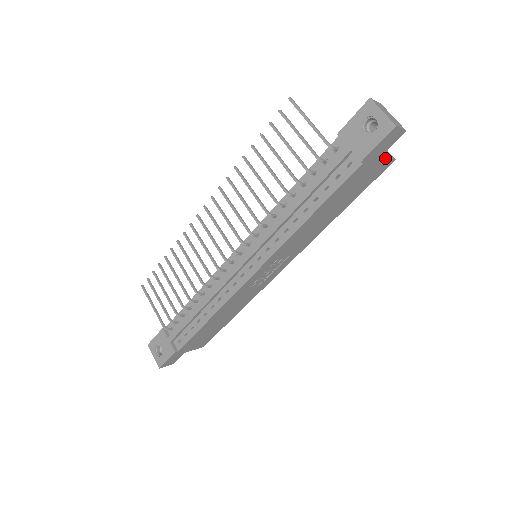
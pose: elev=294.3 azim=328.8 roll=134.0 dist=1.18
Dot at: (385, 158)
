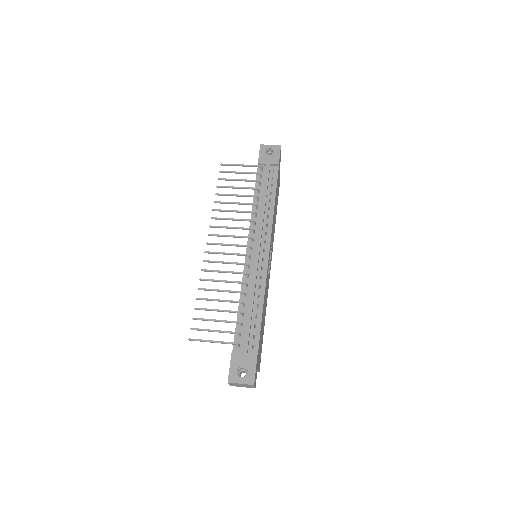
Dot at: occluded
